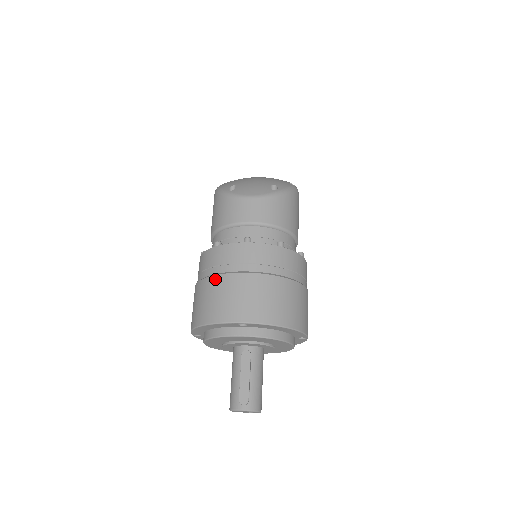
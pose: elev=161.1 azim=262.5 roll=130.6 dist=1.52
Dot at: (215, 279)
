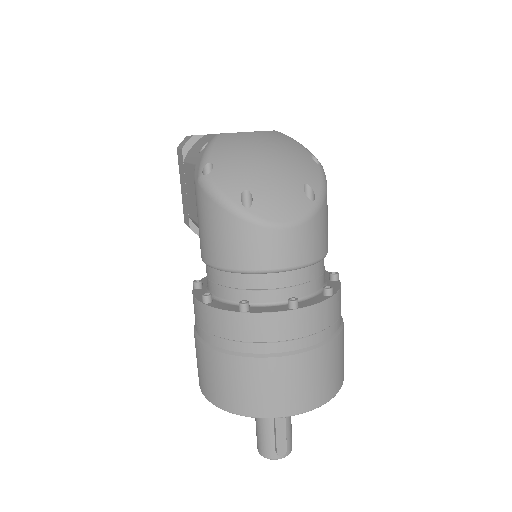
Dot at: (255, 363)
